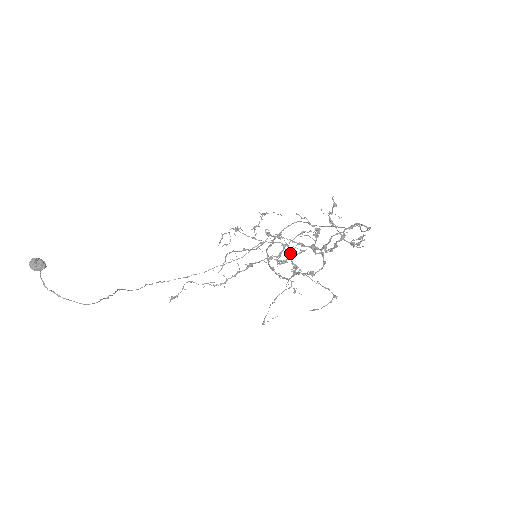
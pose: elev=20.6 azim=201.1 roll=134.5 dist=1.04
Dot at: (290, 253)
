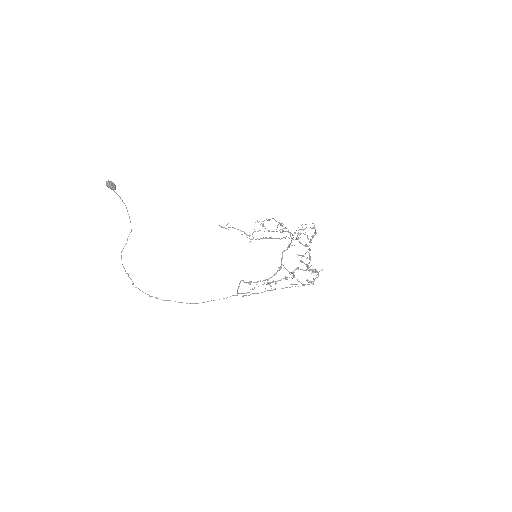
Dot at: occluded
